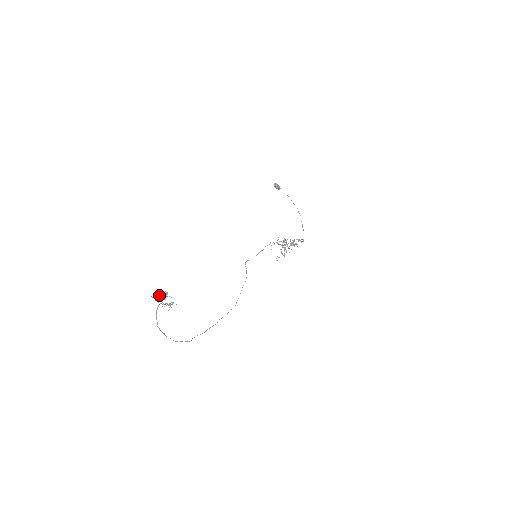
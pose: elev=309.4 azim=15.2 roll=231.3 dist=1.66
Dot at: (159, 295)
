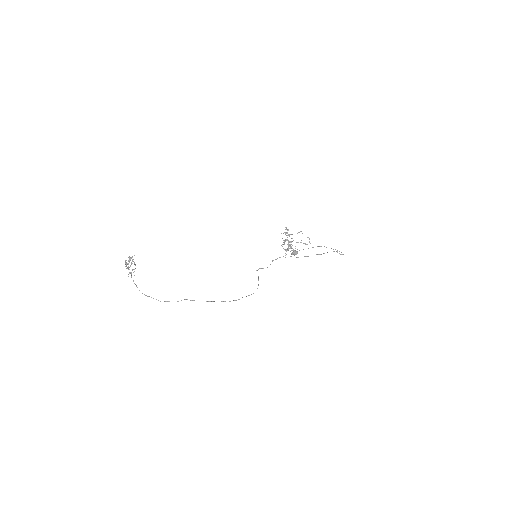
Dot at: (125, 263)
